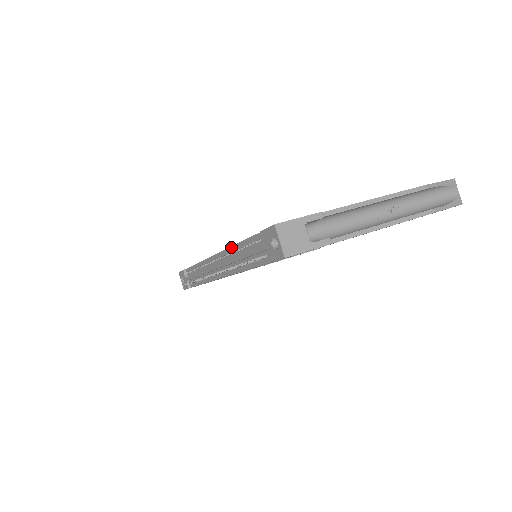
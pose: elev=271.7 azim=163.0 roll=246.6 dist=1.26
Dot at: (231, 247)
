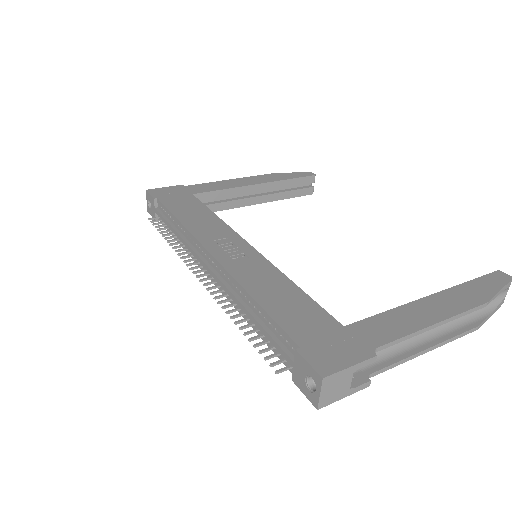
Dot at: (240, 285)
